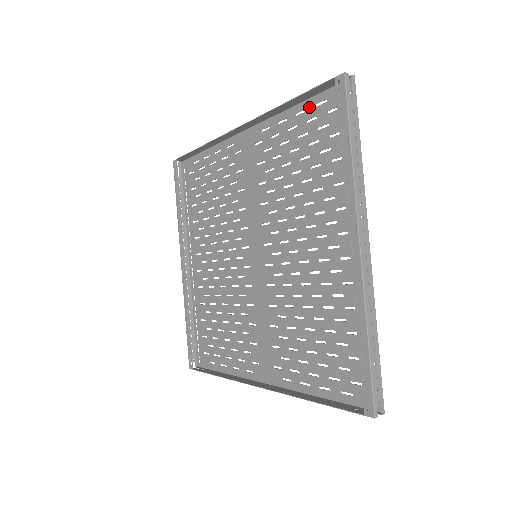
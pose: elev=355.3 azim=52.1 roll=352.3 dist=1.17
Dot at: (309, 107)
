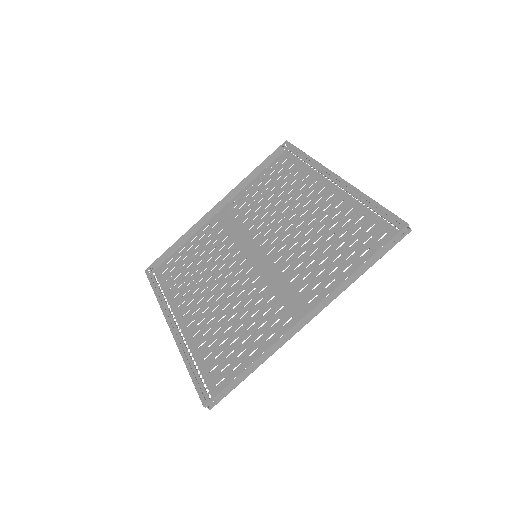
Dot at: (267, 171)
